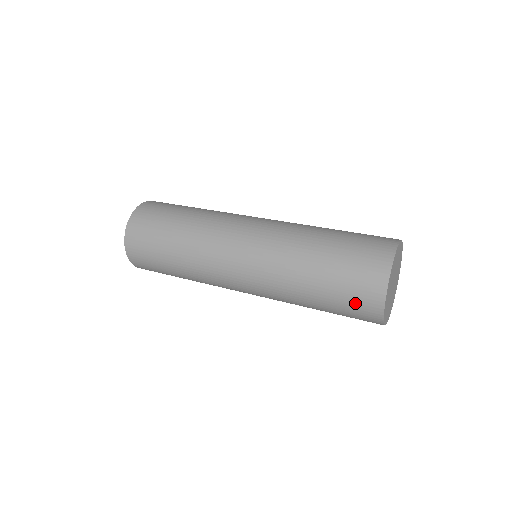
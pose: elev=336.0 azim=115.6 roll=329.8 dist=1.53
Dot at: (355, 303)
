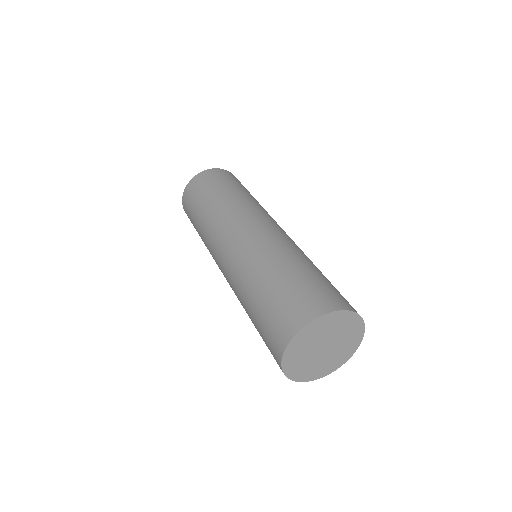
Dot at: occluded
